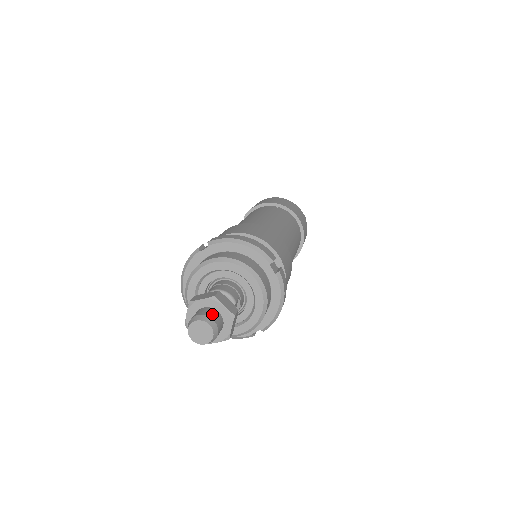
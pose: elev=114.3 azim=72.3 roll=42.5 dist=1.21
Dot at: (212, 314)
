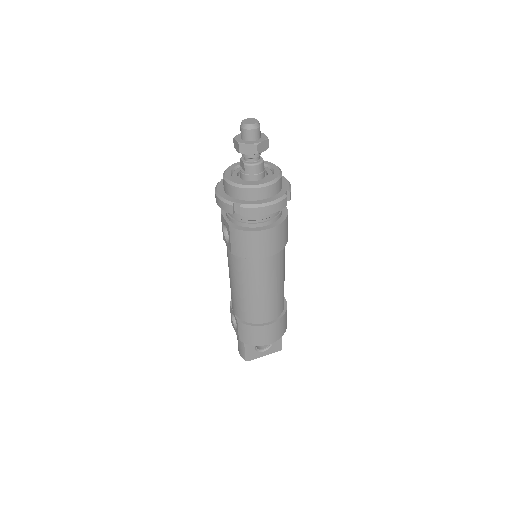
Dot at: occluded
